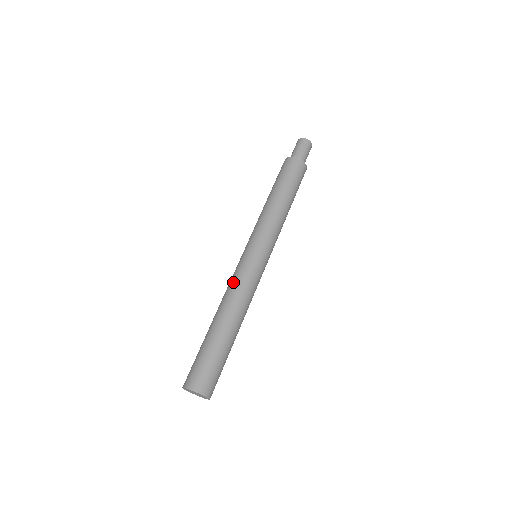
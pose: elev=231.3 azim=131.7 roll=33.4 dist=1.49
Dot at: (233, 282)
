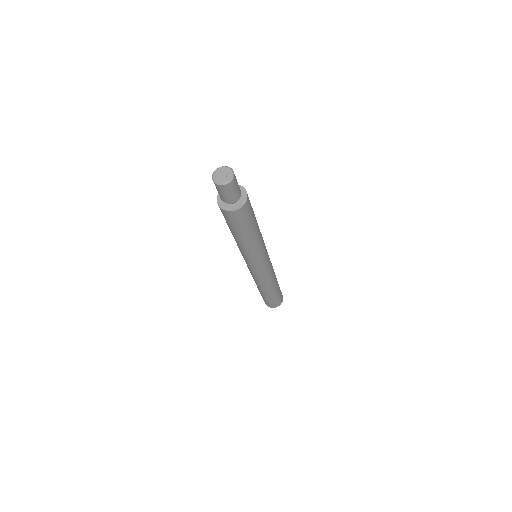
Dot at: occluded
